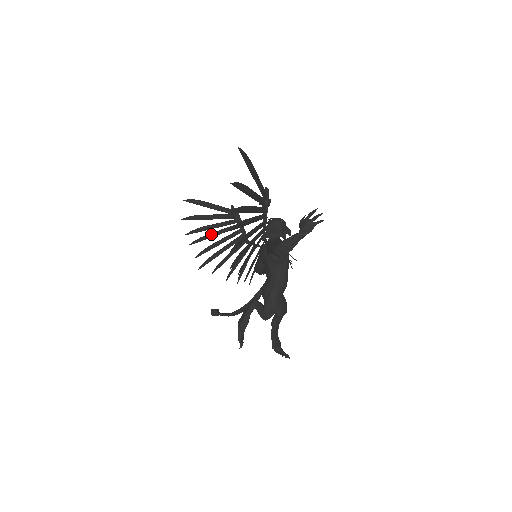
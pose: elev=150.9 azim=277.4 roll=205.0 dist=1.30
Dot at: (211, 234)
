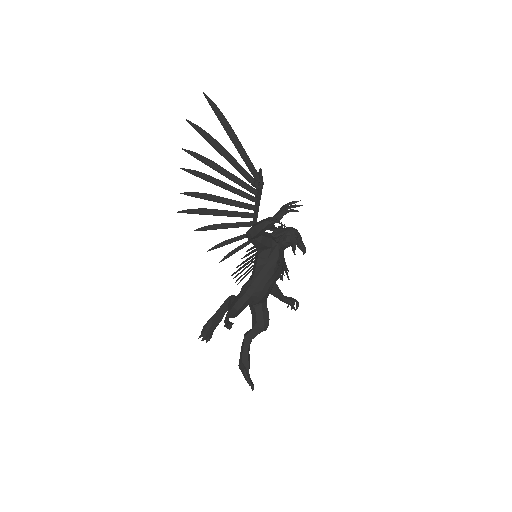
Dot at: (256, 248)
